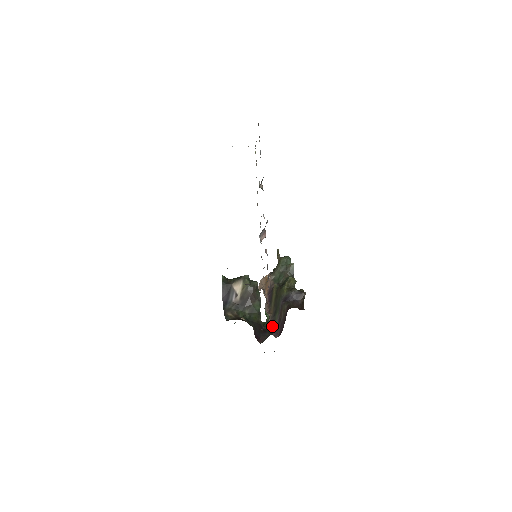
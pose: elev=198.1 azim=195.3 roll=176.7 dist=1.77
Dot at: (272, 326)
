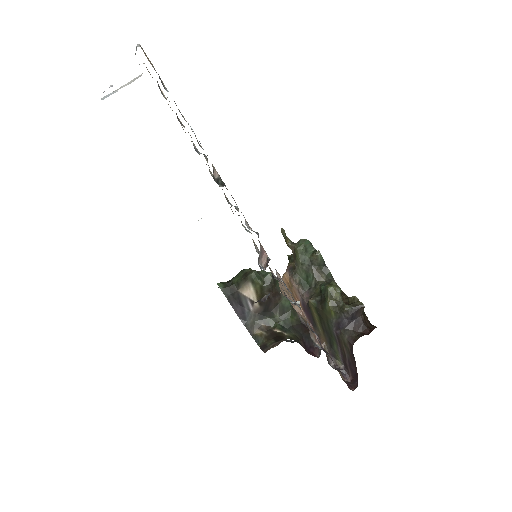
Dot at: occluded
